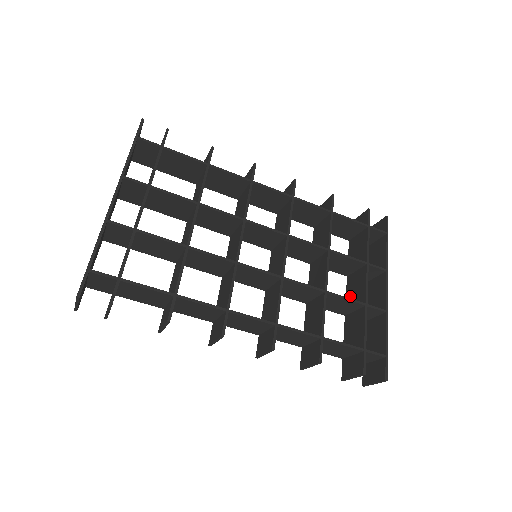
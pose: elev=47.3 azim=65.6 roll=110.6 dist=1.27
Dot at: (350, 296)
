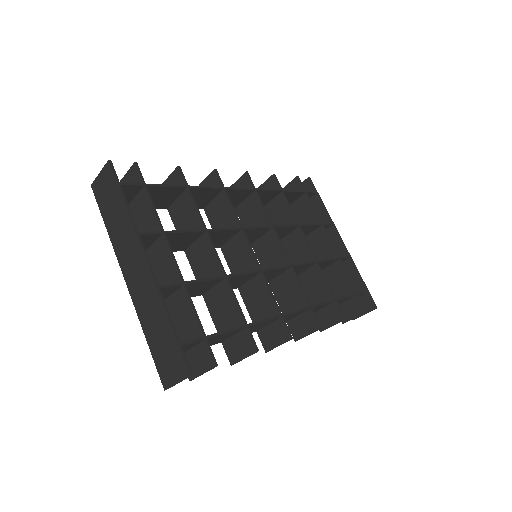
Dot at: (315, 255)
